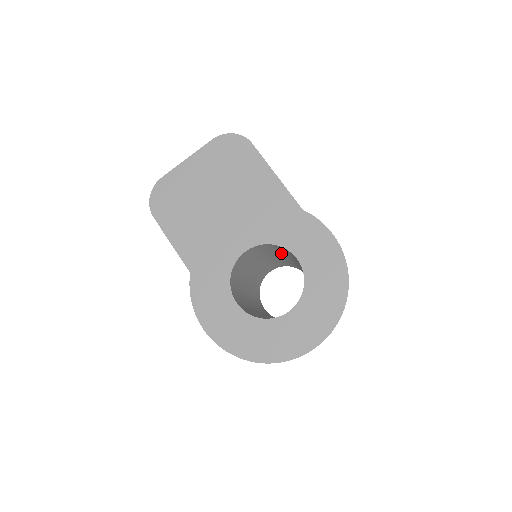
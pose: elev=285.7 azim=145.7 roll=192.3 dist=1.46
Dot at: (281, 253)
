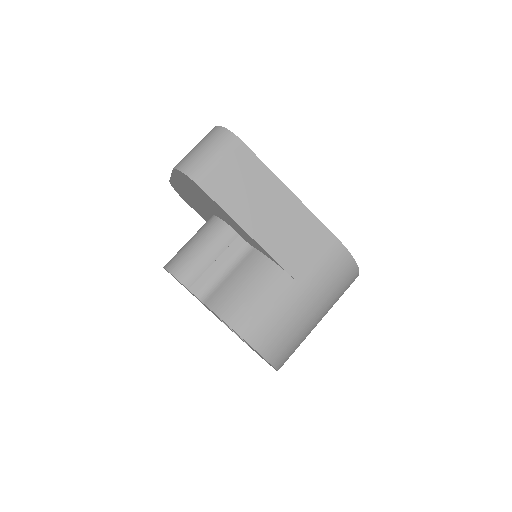
Dot at: occluded
